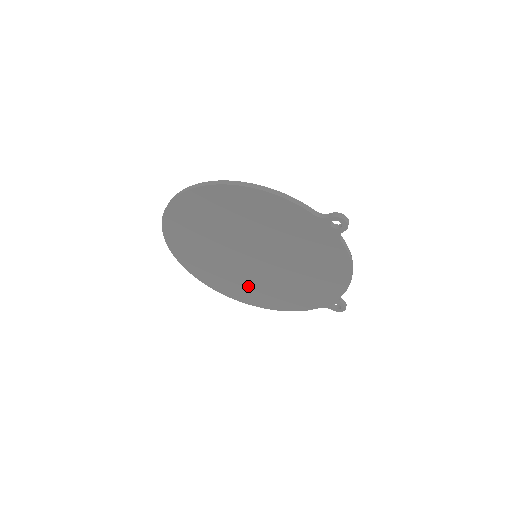
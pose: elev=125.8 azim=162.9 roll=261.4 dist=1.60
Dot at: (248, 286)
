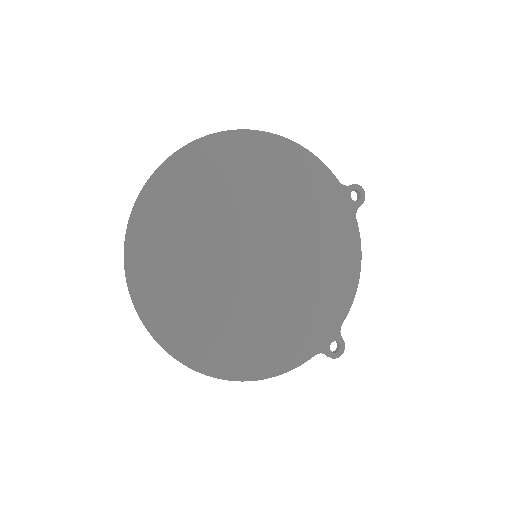
Dot at: (226, 324)
